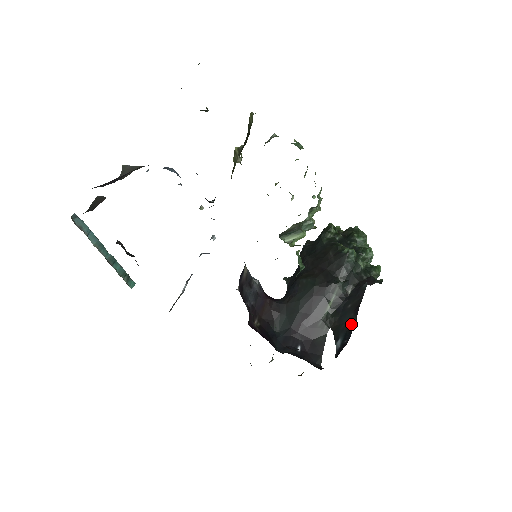
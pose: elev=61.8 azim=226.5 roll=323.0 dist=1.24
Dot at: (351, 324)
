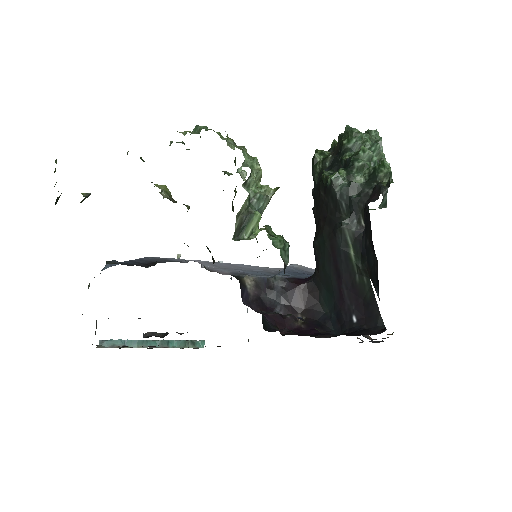
Dot at: (375, 266)
